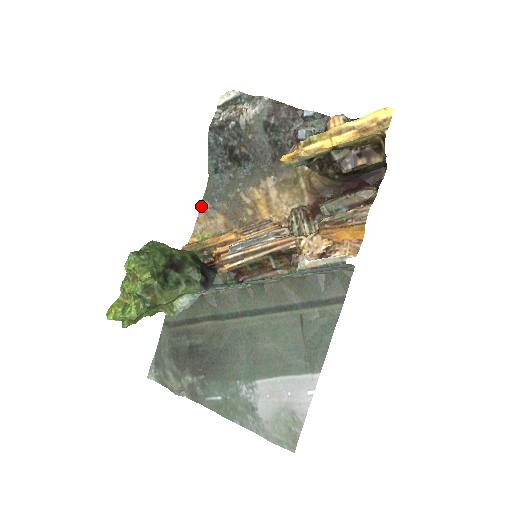
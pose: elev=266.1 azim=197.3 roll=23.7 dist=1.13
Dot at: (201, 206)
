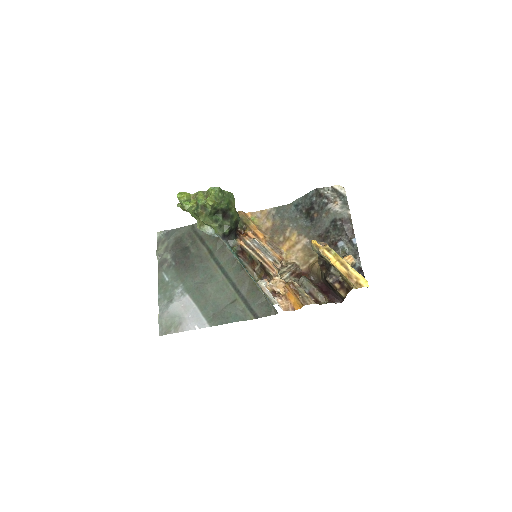
Dot at: (271, 208)
